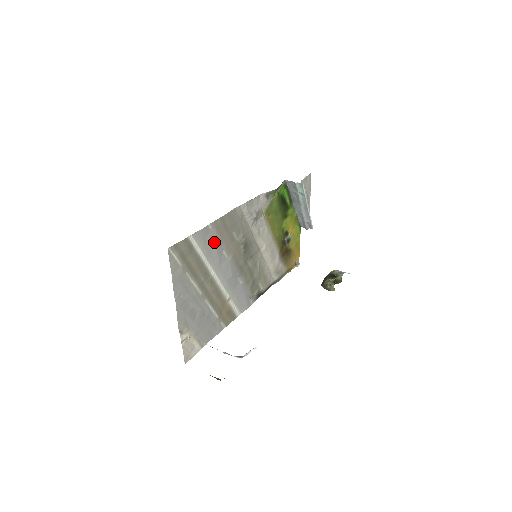
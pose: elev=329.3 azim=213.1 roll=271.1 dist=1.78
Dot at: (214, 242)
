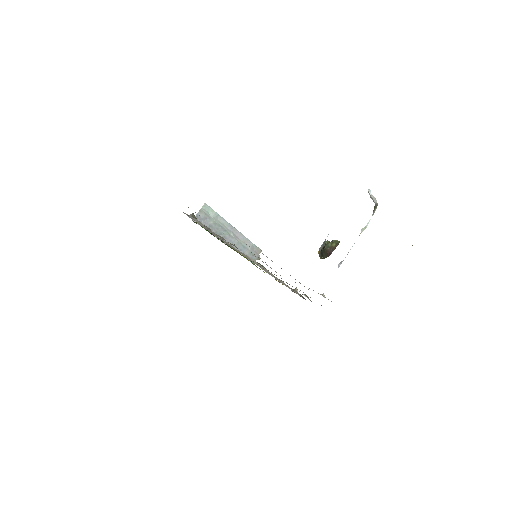
Dot at: occluded
